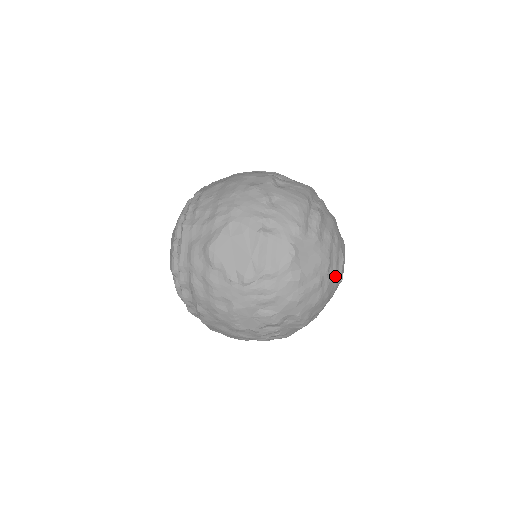
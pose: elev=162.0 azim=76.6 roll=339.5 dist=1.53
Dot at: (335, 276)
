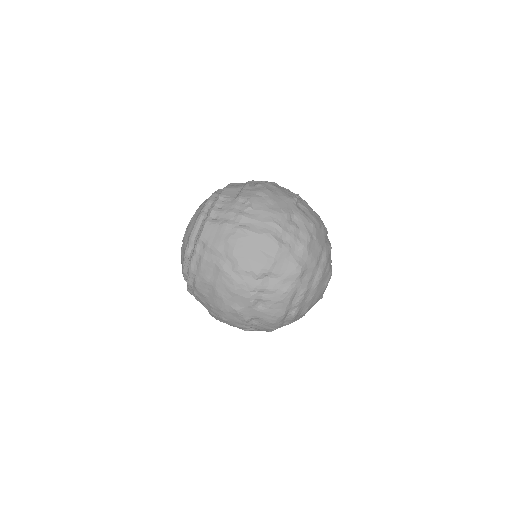
Dot at: occluded
